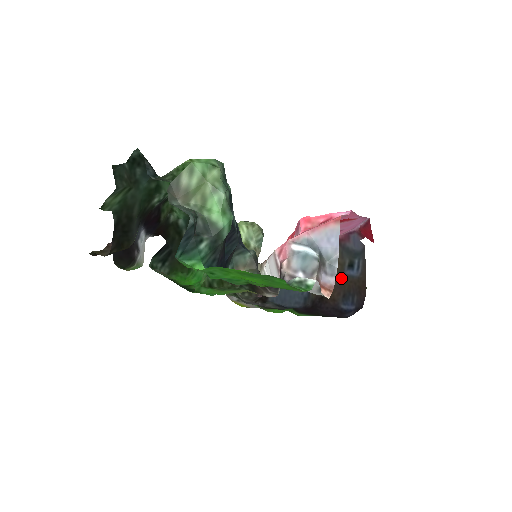
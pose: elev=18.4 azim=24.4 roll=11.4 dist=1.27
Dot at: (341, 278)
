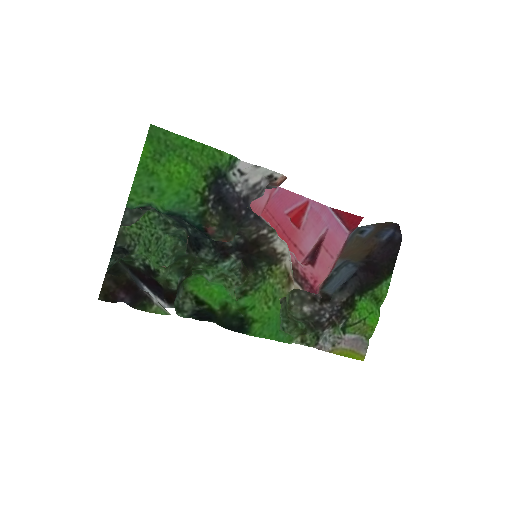
Dot at: (365, 240)
